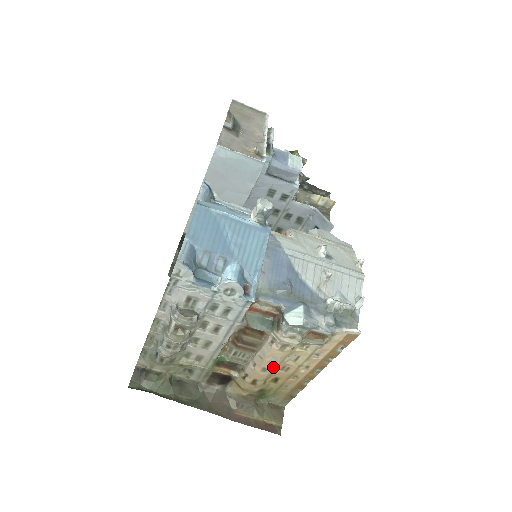
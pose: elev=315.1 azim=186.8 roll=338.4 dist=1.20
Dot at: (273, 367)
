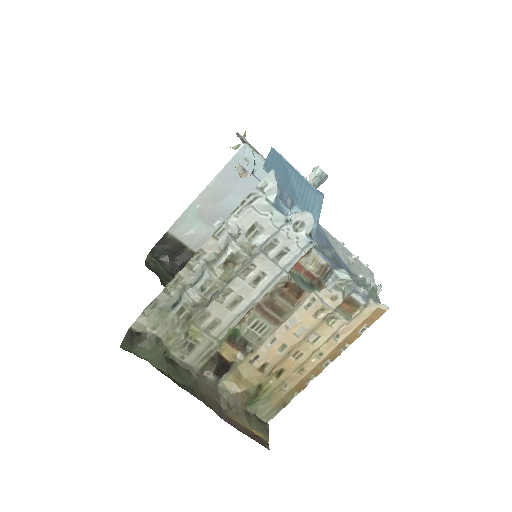
Dot at: (294, 344)
